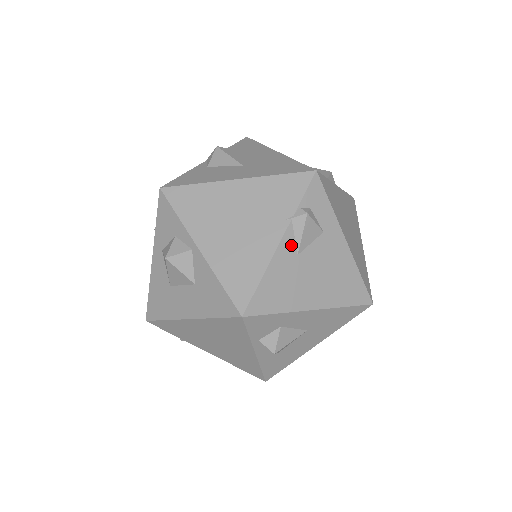
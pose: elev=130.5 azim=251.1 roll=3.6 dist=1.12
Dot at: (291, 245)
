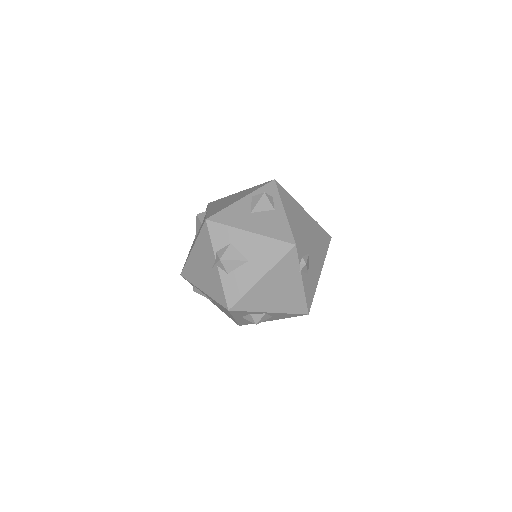
Dot at: (305, 276)
